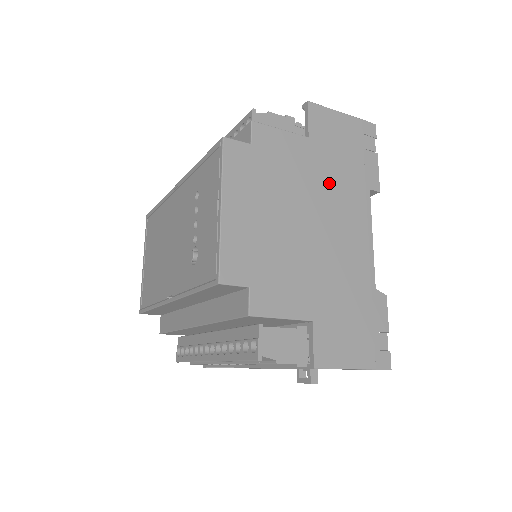
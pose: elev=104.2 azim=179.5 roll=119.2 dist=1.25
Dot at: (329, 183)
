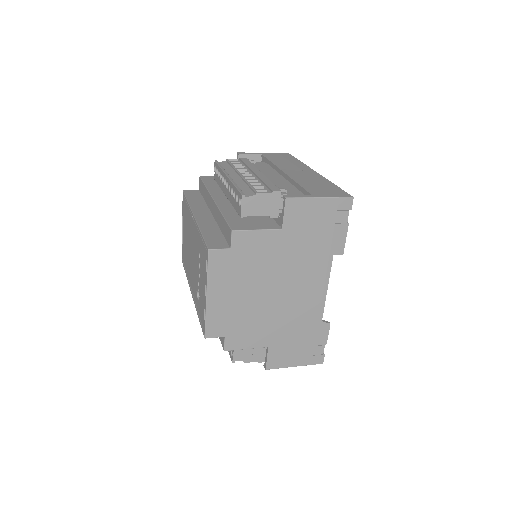
Dot at: (295, 260)
